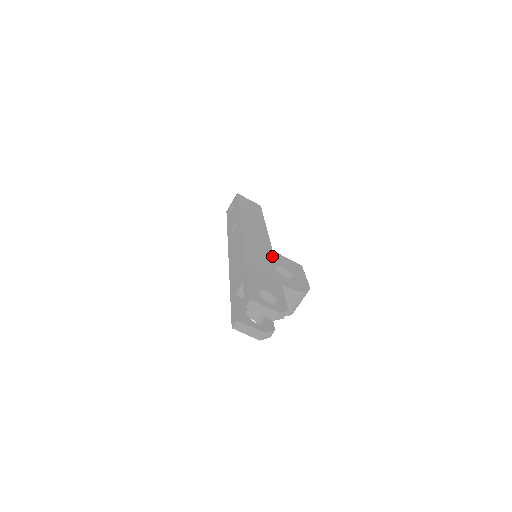
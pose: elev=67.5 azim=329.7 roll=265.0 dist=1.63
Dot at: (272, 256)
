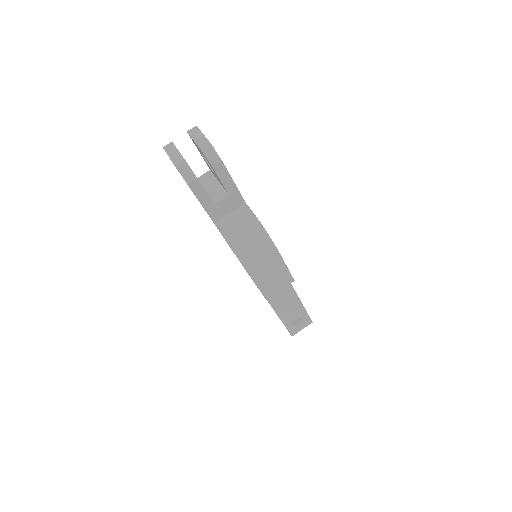
Dot at: occluded
